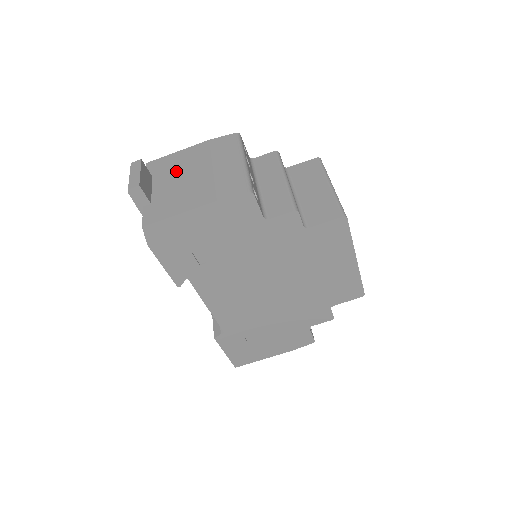
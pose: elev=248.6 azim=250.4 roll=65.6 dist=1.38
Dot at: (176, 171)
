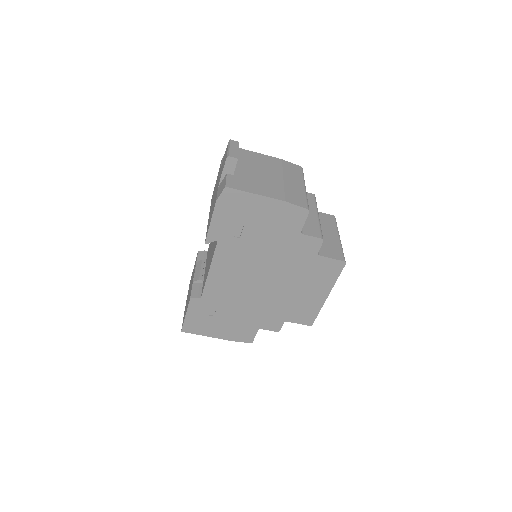
Dot at: (255, 165)
